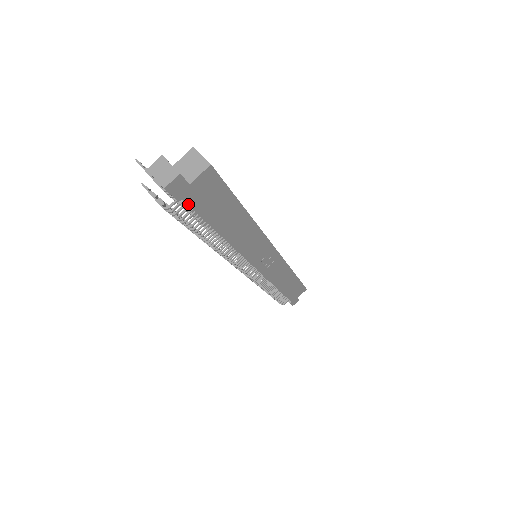
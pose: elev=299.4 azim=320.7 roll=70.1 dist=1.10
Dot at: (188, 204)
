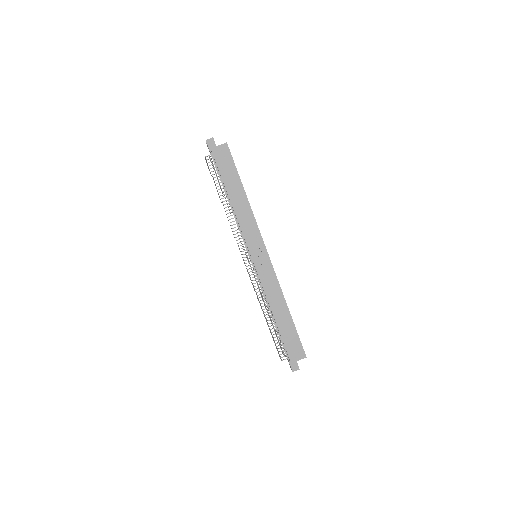
Dot at: (214, 157)
